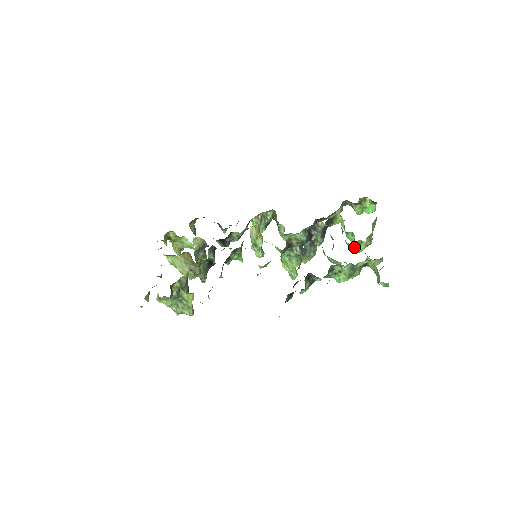
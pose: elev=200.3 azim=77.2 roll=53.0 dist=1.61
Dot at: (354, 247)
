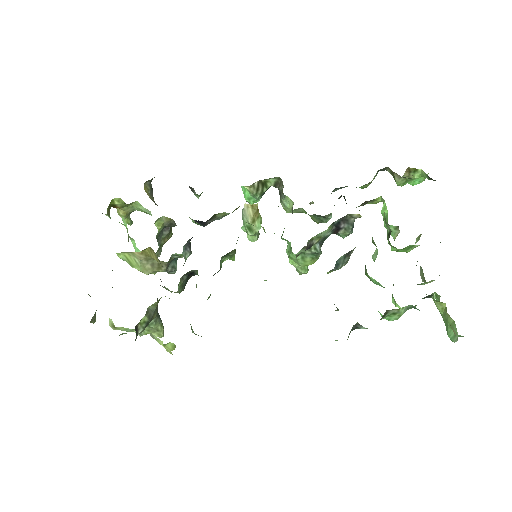
Dot at: (398, 249)
